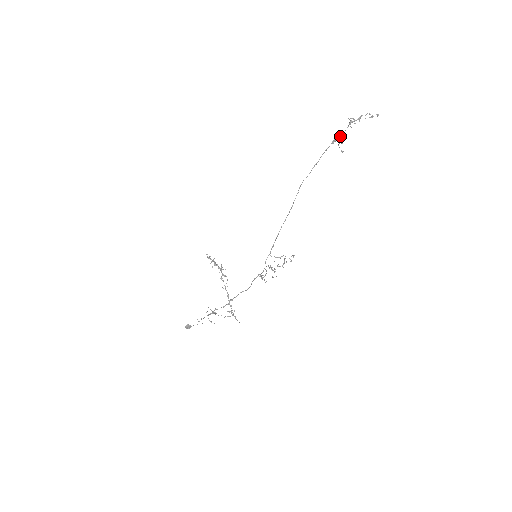
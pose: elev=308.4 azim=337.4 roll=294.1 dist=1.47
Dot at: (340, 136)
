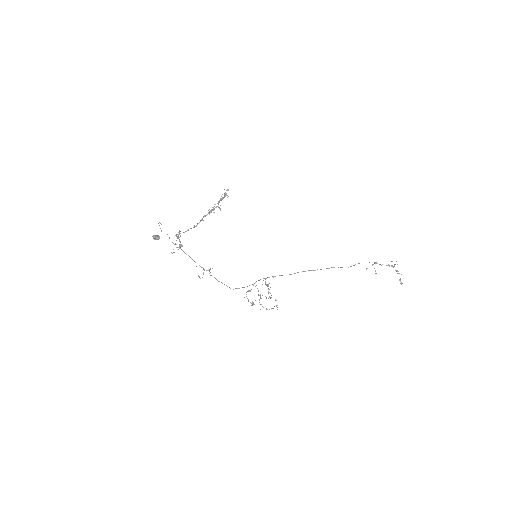
Dot at: (380, 264)
